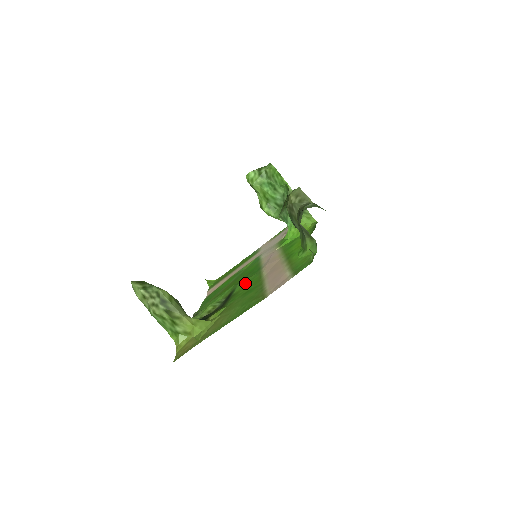
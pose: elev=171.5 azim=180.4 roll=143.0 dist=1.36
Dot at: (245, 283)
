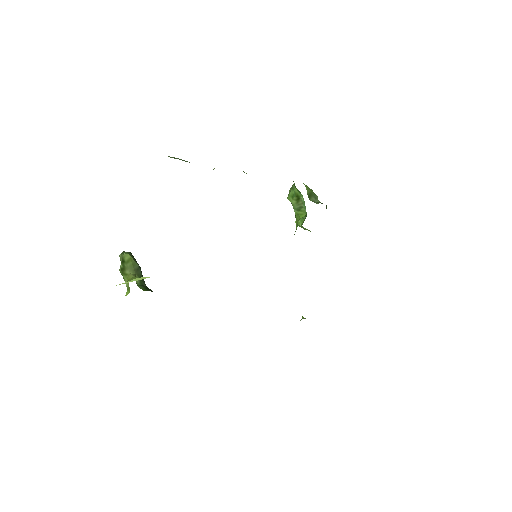
Dot at: occluded
